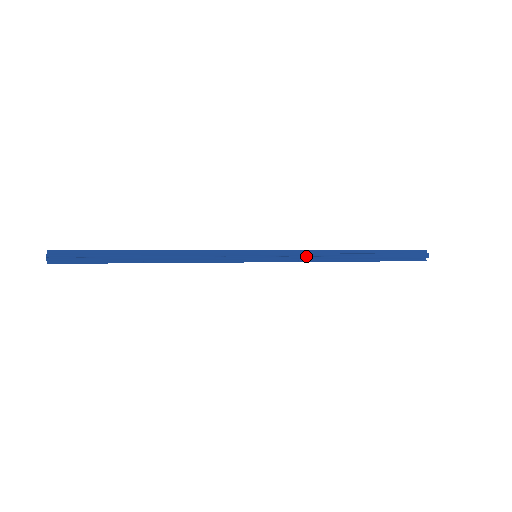
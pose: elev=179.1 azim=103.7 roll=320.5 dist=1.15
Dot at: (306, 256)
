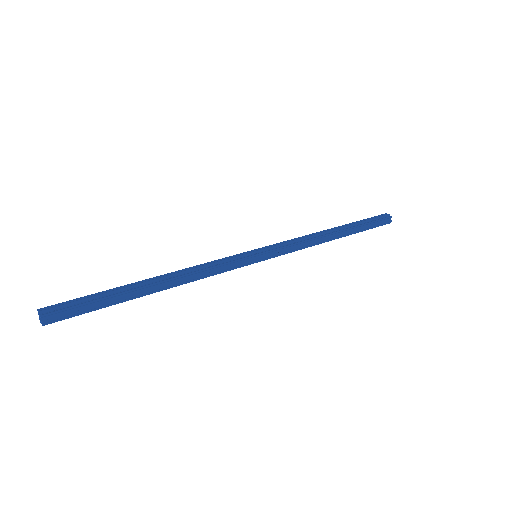
Dot at: (299, 247)
